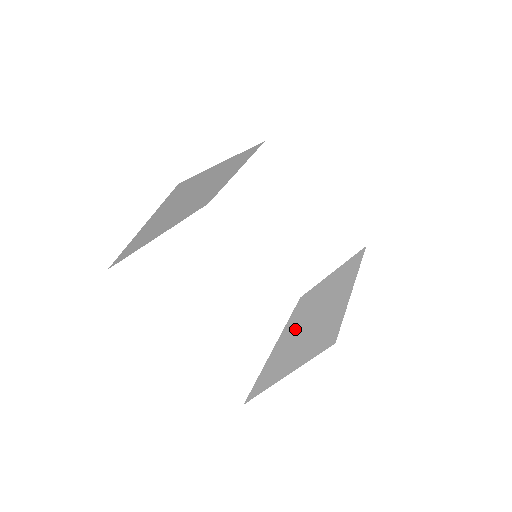
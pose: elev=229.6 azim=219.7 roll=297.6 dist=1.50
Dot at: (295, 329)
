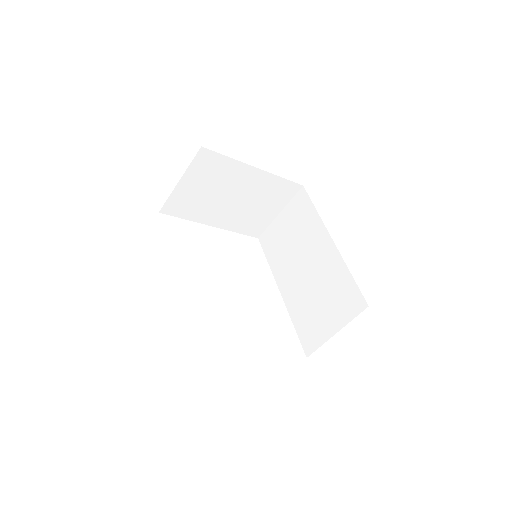
Dot at: (295, 282)
